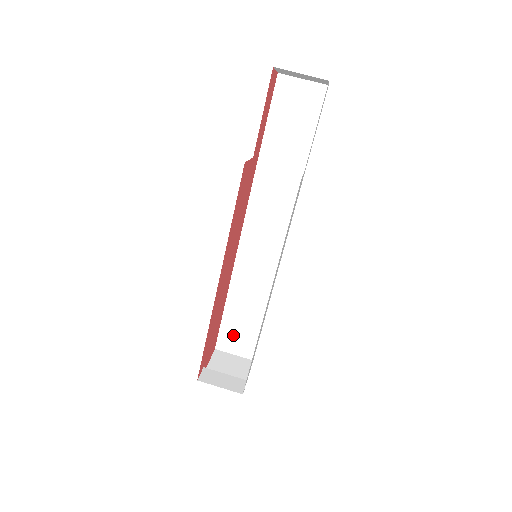
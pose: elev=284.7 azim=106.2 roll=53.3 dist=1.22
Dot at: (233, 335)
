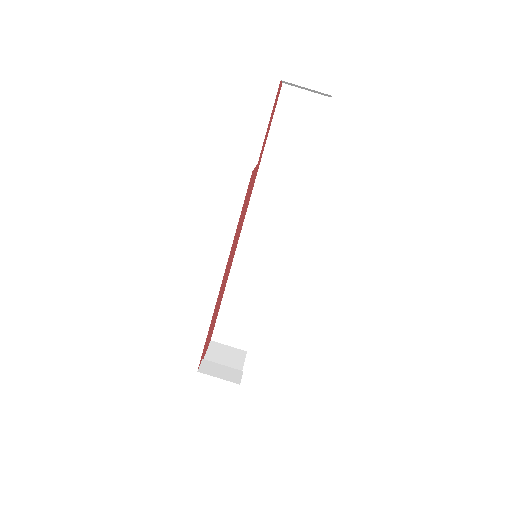
Dot at: (229, 328)
